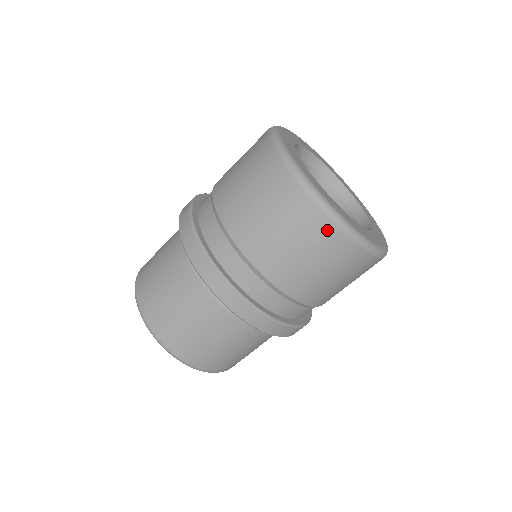
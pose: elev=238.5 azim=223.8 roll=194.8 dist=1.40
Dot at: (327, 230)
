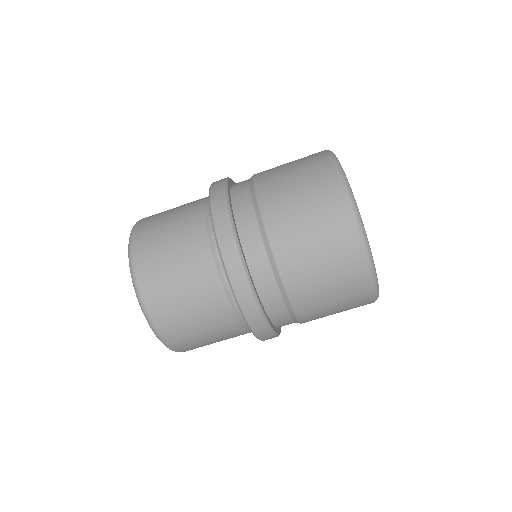
Dot at: (361, 279)
